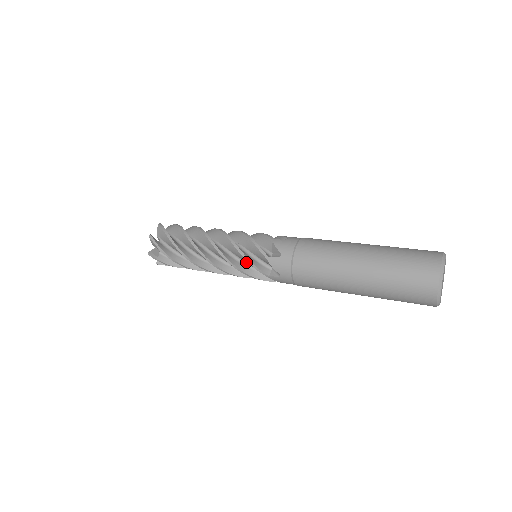
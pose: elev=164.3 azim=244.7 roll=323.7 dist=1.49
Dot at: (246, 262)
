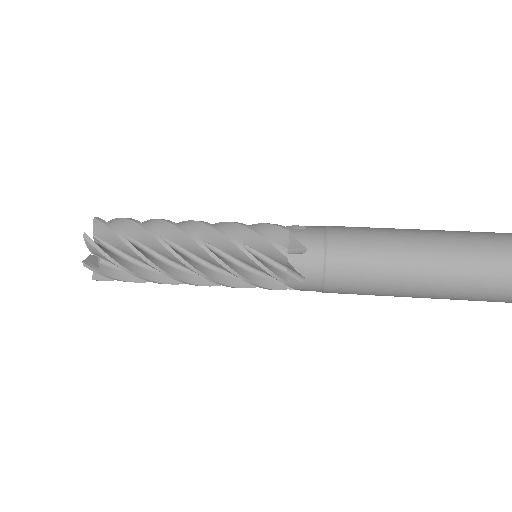
Dot at: occluded
